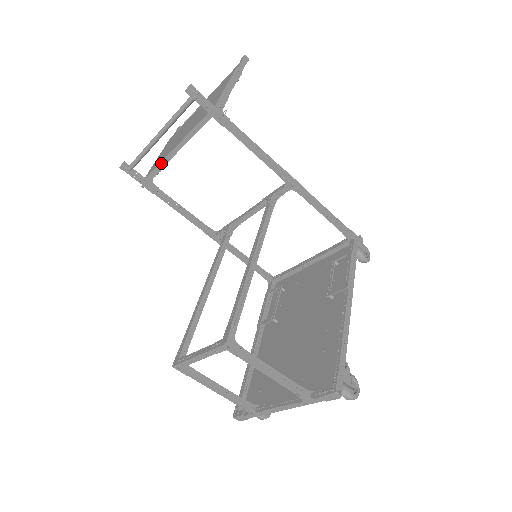
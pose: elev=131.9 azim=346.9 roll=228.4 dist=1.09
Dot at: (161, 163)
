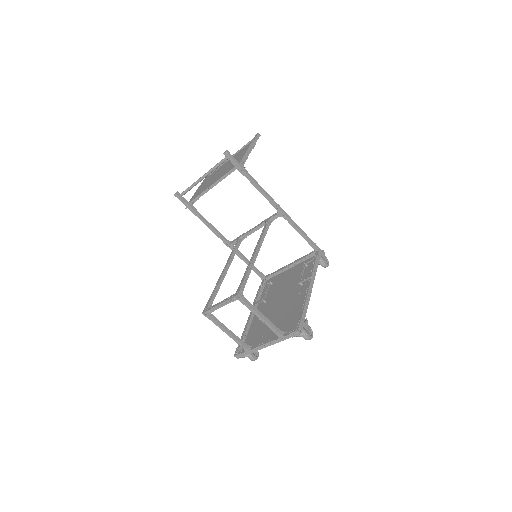
Dot at: occluded
